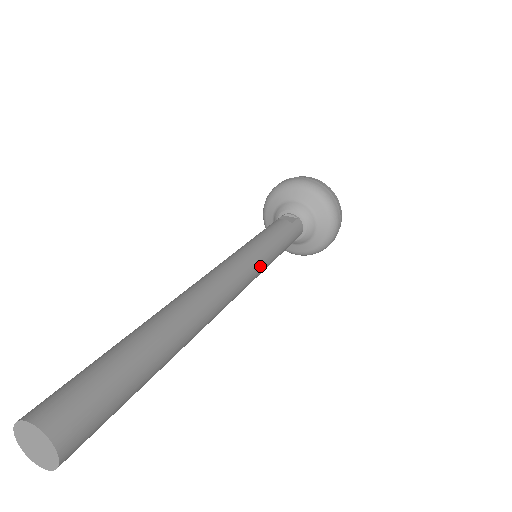
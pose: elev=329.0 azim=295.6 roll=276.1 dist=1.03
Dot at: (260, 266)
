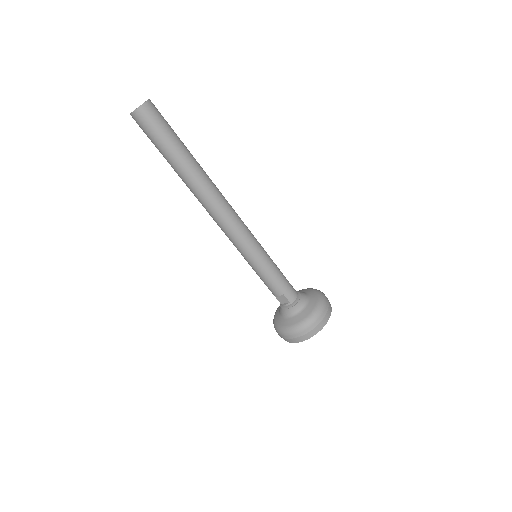
Dot at: (255, 241)
